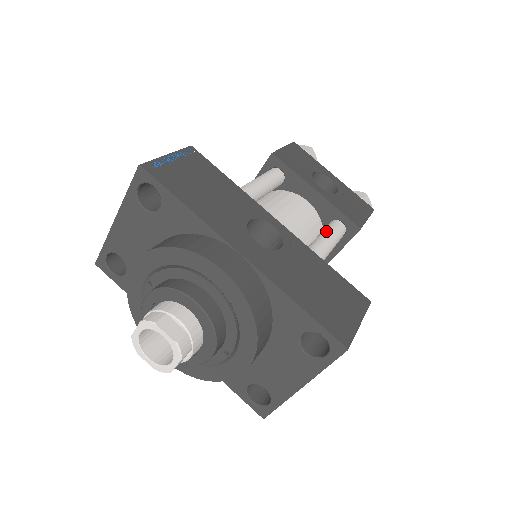
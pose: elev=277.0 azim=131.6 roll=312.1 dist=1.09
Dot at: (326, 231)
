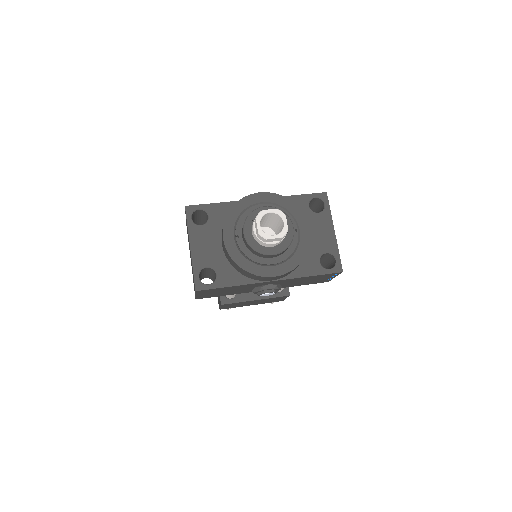
Dot at: occluded
